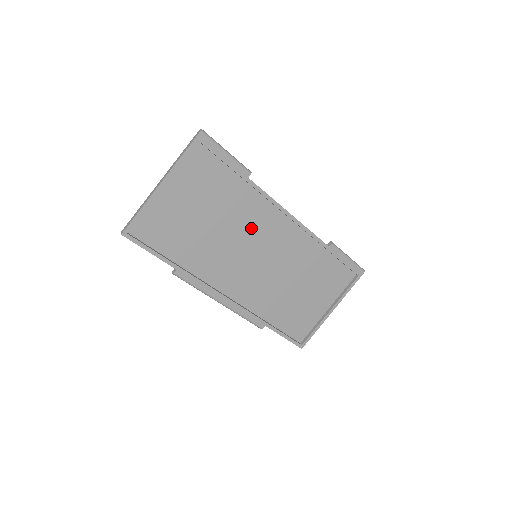
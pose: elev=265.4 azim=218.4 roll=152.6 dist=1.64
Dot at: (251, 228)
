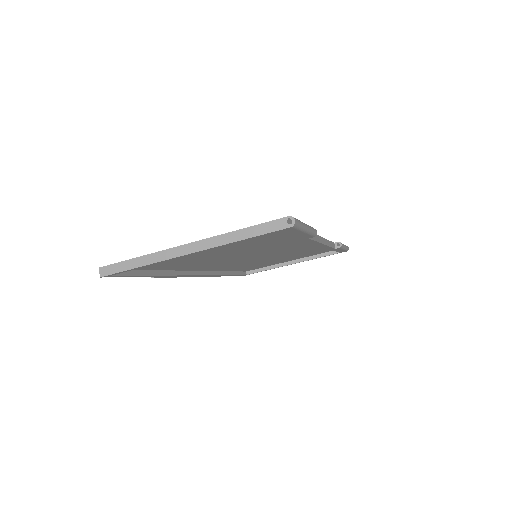
Dot at: (270, 249)
